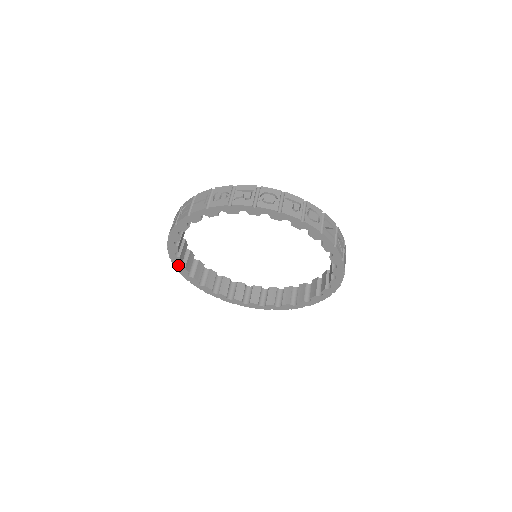
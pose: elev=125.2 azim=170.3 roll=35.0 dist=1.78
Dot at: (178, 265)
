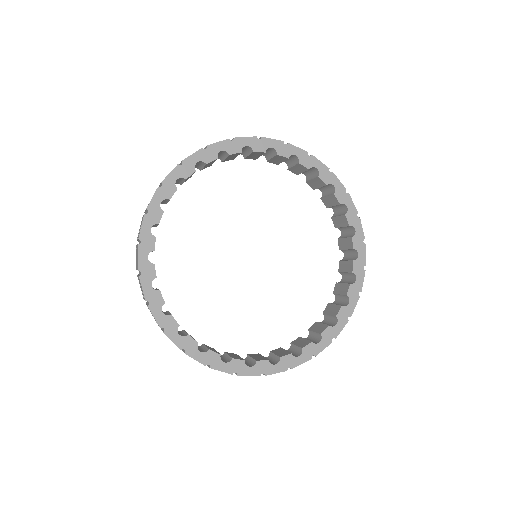
Dot at: (149, 286)
